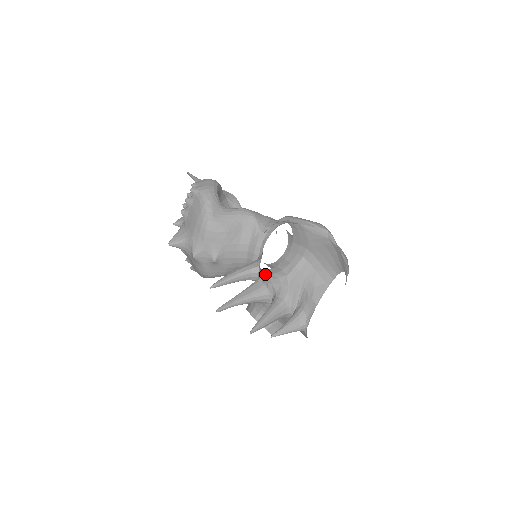
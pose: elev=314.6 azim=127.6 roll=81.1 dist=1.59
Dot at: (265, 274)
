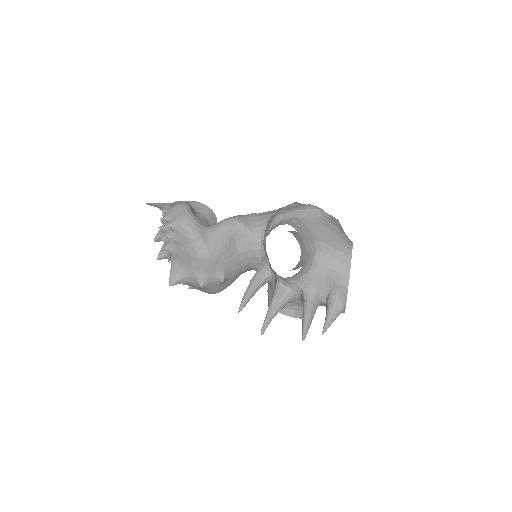
Dot at: (287, 279)
